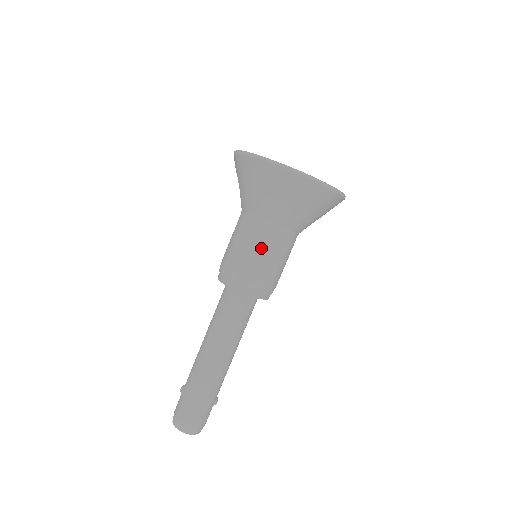
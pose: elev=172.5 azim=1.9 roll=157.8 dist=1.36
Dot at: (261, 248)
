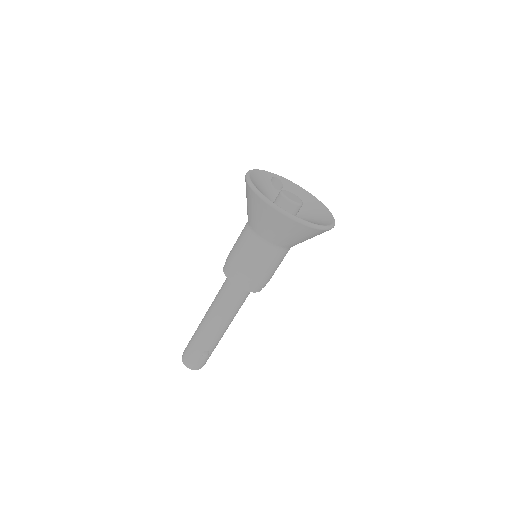
Dot at: (239, 242)
